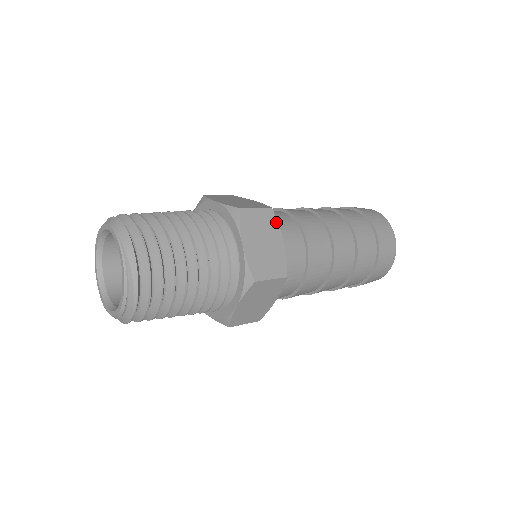
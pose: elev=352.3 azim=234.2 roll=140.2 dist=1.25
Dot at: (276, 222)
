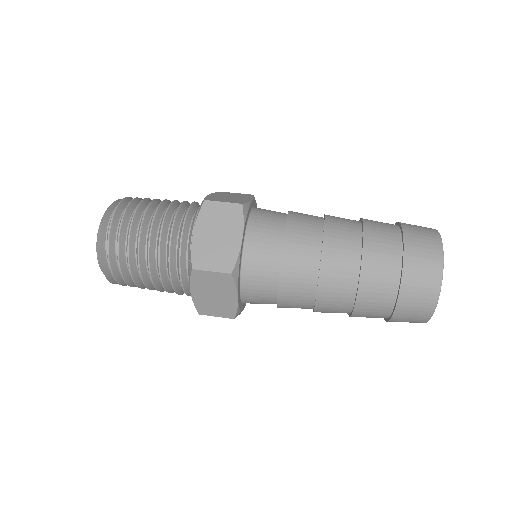
Dot at: (233, 284)
